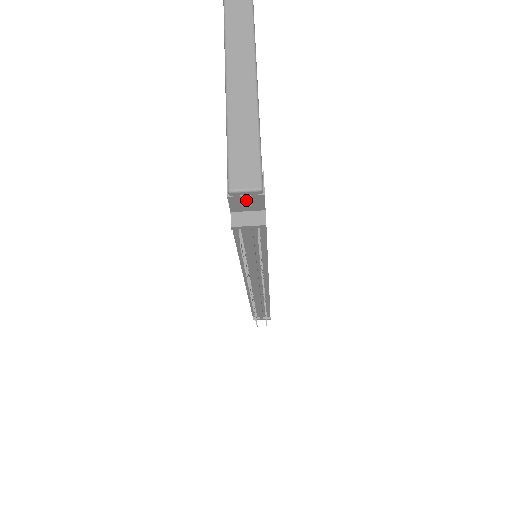
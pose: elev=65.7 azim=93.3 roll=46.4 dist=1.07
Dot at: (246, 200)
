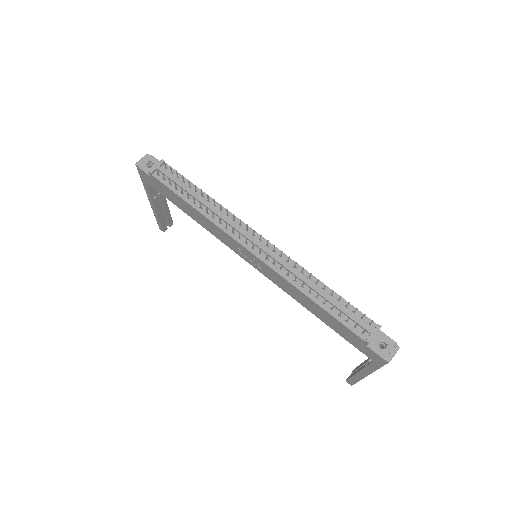
Dot at: occluded
